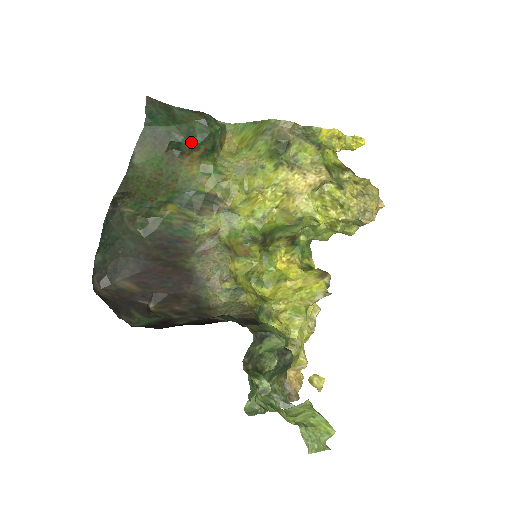
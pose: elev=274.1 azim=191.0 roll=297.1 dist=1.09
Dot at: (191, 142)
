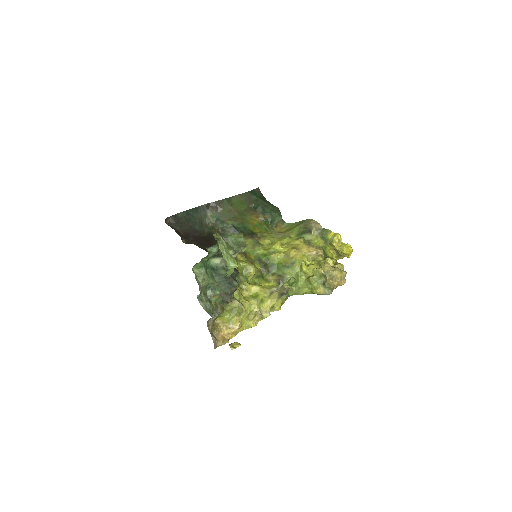
Dot at: (264, 210)
